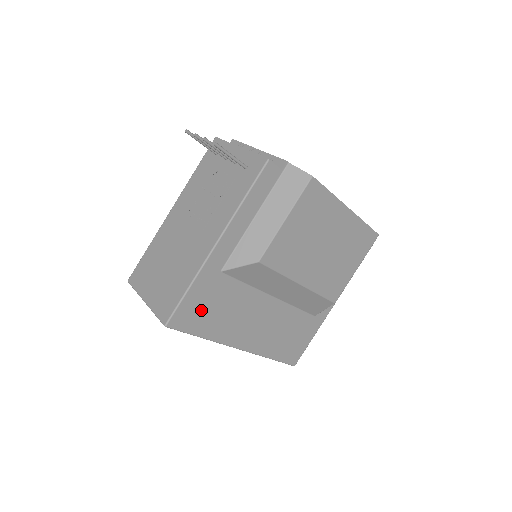
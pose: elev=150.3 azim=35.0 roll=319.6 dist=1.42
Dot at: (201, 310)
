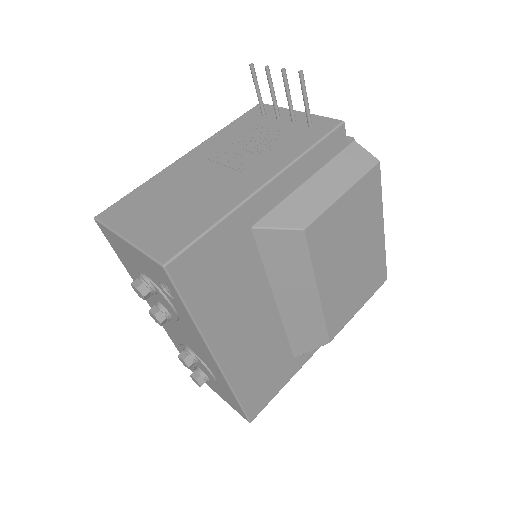
Dot at: (209, 270)
